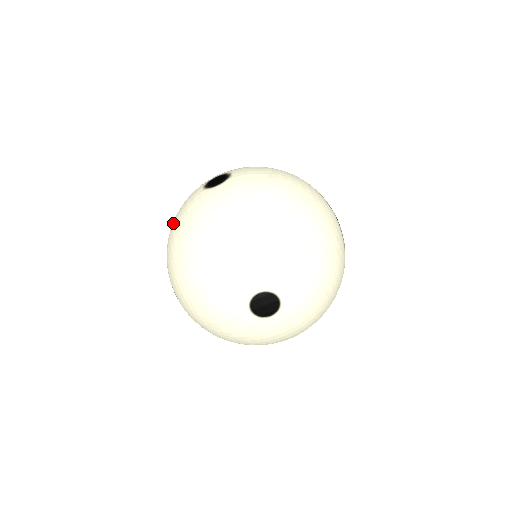
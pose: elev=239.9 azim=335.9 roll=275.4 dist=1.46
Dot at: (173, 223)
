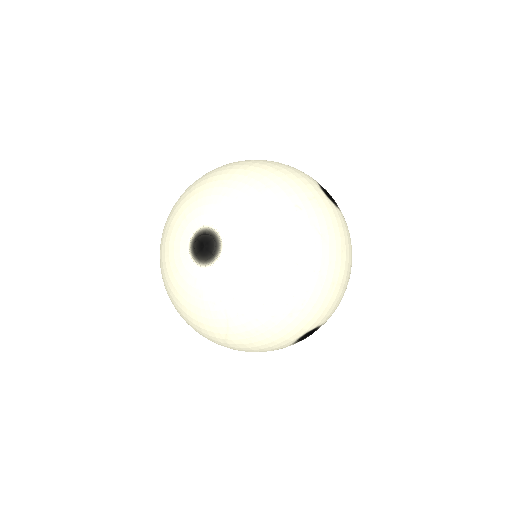
Dot at: occluded
